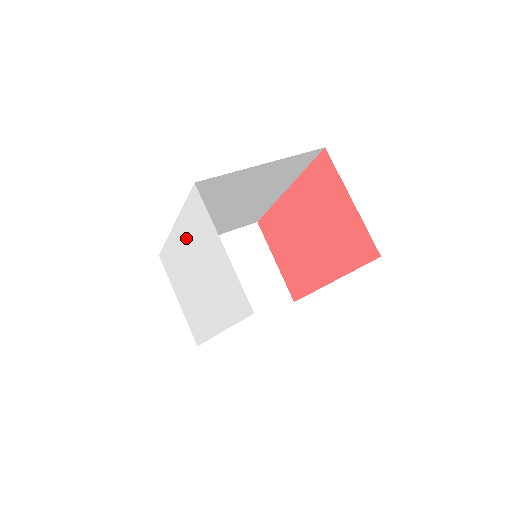
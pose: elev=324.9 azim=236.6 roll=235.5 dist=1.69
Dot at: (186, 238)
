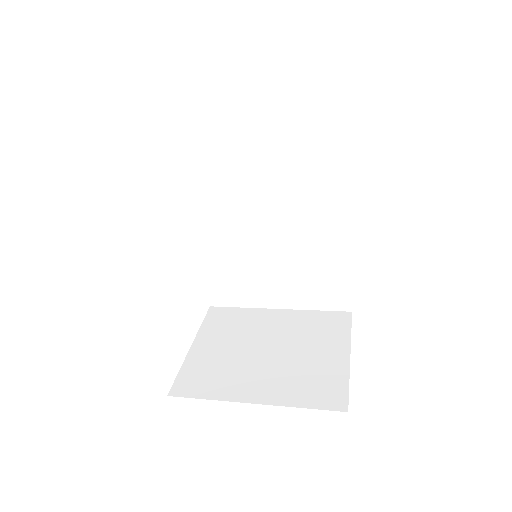
Dot at: occluded
